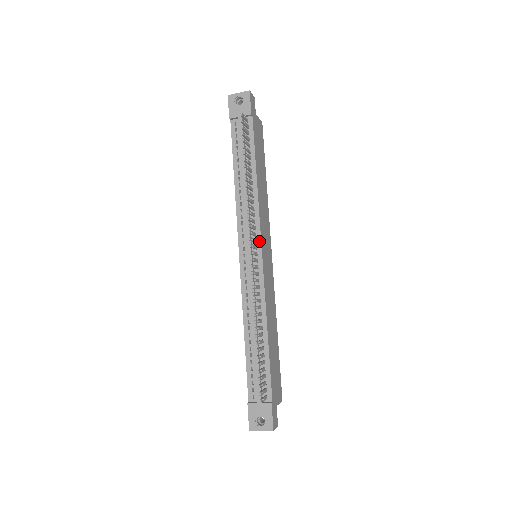
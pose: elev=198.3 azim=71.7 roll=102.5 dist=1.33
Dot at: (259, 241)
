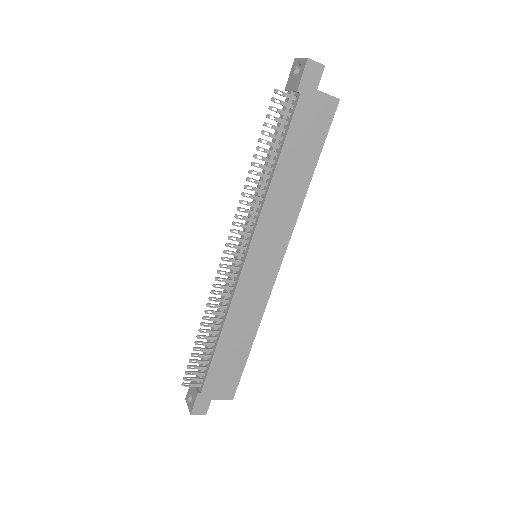
Dot at: (249, 243)
